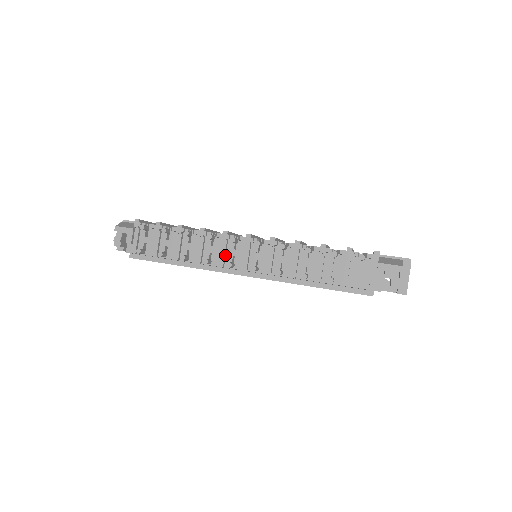
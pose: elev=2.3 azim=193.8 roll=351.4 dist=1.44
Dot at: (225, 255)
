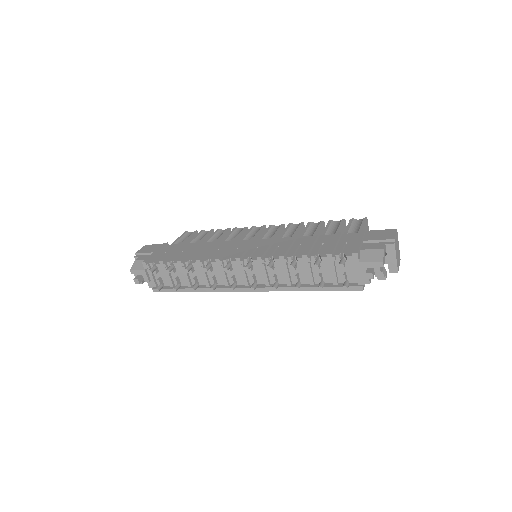
Dot at: (226, 276)
